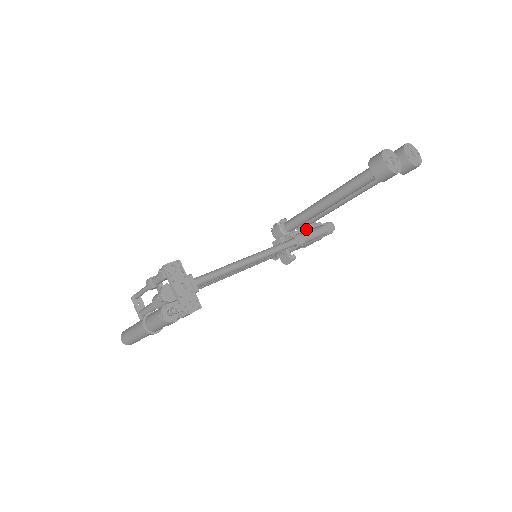
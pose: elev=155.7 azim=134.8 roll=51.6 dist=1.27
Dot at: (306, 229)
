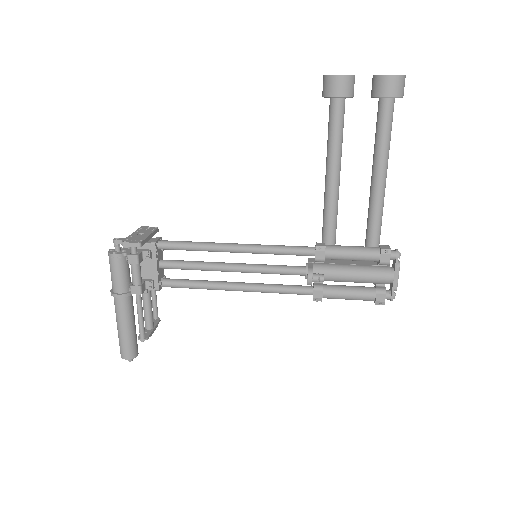
Dot at: (359, 261)
